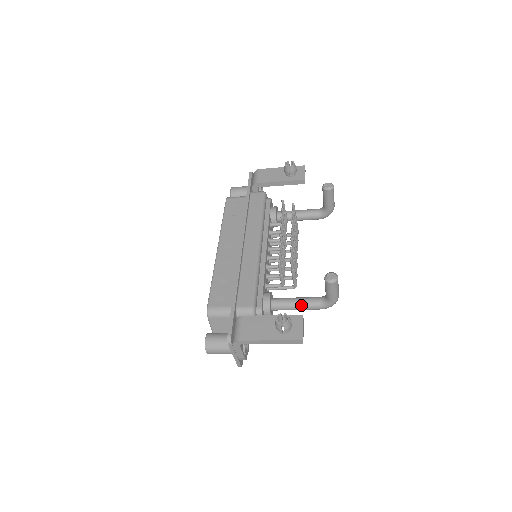
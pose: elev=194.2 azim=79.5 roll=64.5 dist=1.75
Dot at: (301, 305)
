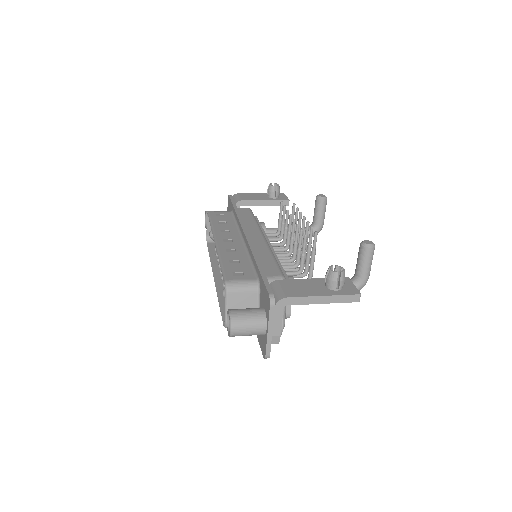
Dot at: occluded
